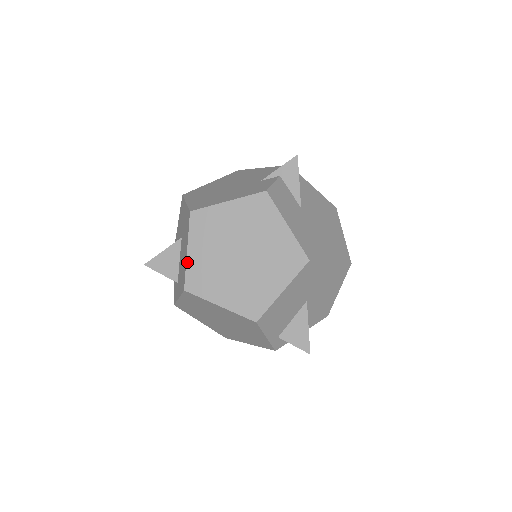
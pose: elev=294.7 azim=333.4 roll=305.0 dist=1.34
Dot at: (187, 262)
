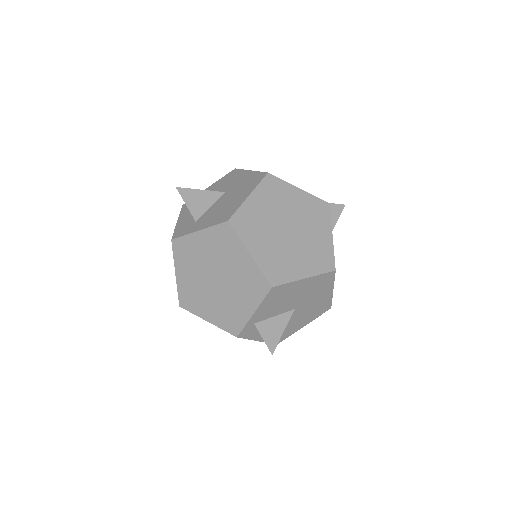
Dot at: (244, 203)
